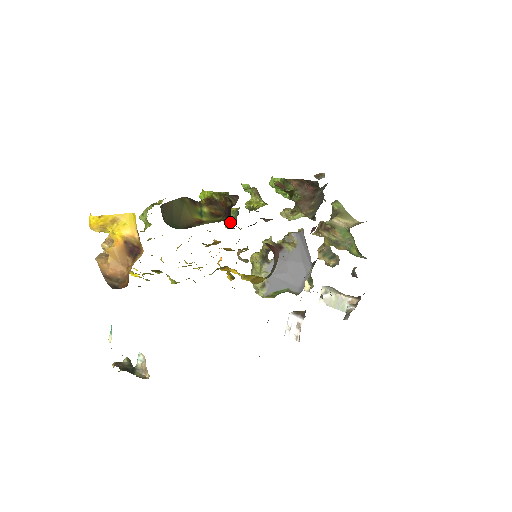
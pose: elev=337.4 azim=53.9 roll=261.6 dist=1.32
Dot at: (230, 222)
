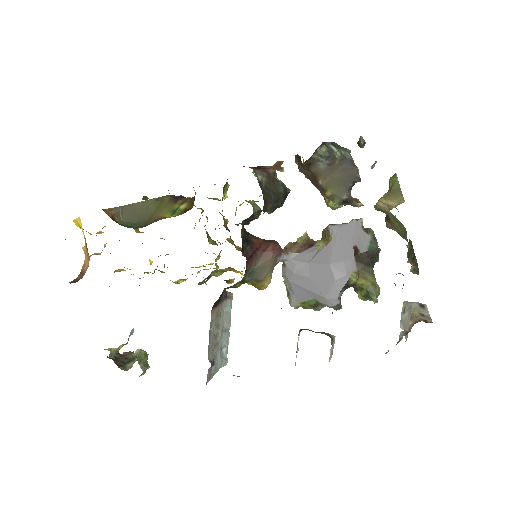
Dot at: occluded
